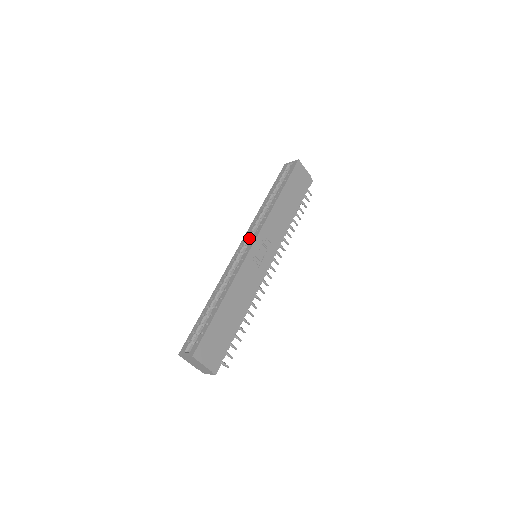
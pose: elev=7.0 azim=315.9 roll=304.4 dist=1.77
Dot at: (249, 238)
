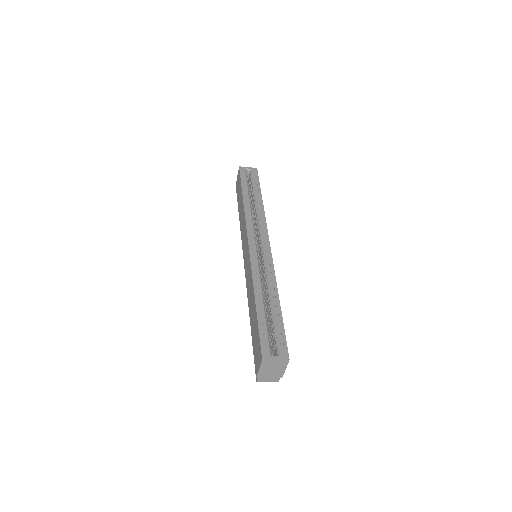
Dot at: occluded
